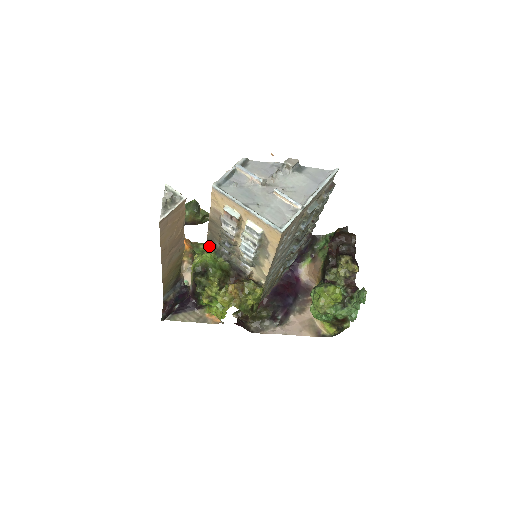
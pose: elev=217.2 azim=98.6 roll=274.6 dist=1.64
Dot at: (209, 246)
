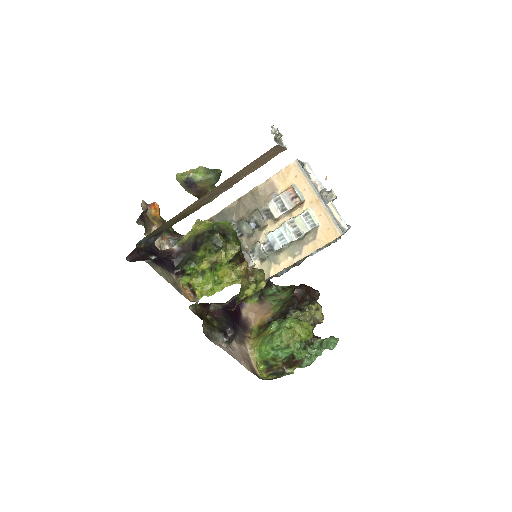
Dot at: (216, 219)
